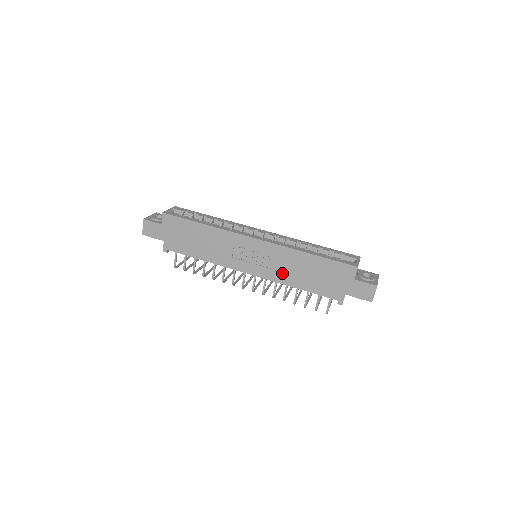
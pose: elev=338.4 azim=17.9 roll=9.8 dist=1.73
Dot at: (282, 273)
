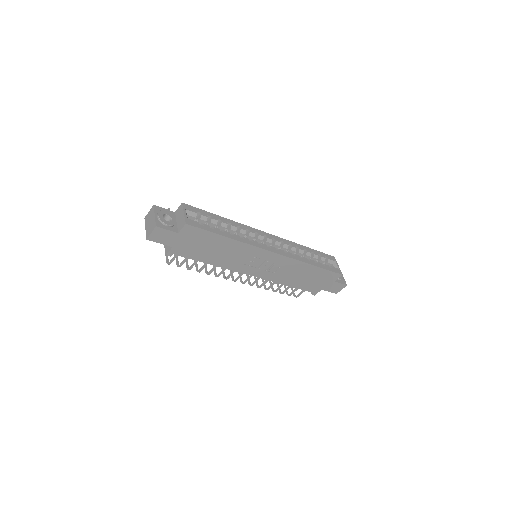
Dot at: (282, 276)
